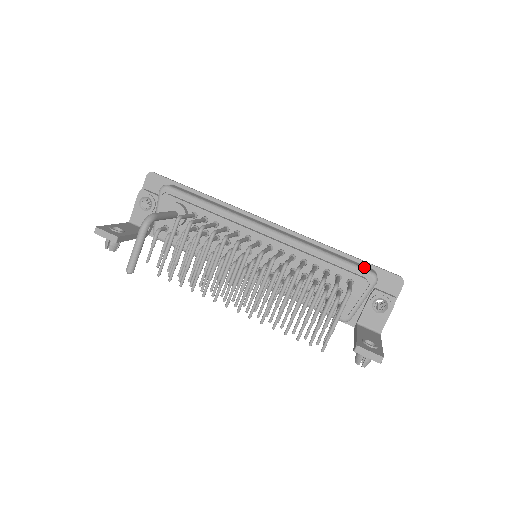
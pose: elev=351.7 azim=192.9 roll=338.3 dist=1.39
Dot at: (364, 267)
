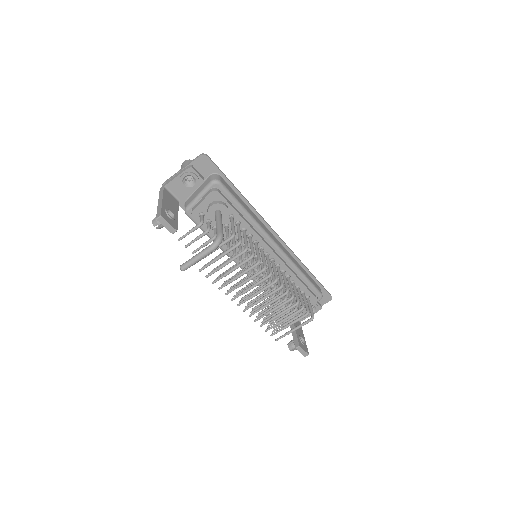
Dot at: (318, 288)
